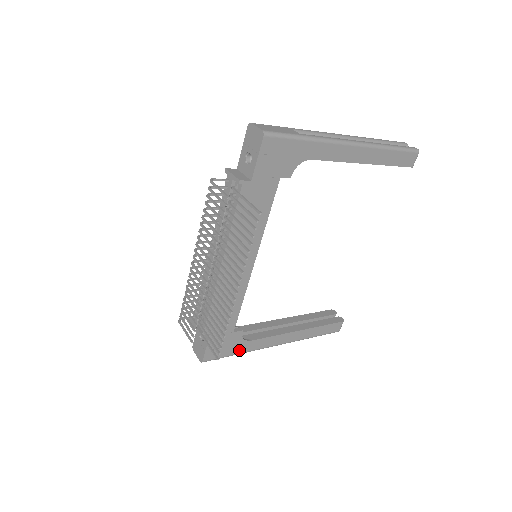
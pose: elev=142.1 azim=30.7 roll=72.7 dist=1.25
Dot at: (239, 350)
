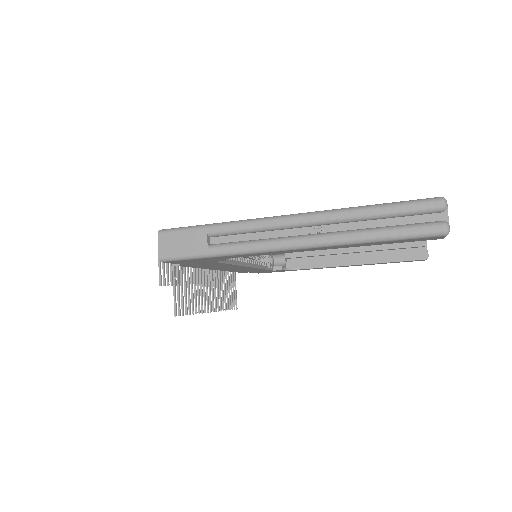
Dot at: (291, 270)
